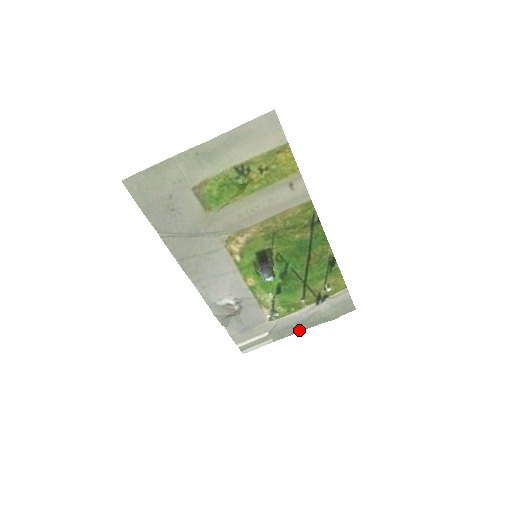
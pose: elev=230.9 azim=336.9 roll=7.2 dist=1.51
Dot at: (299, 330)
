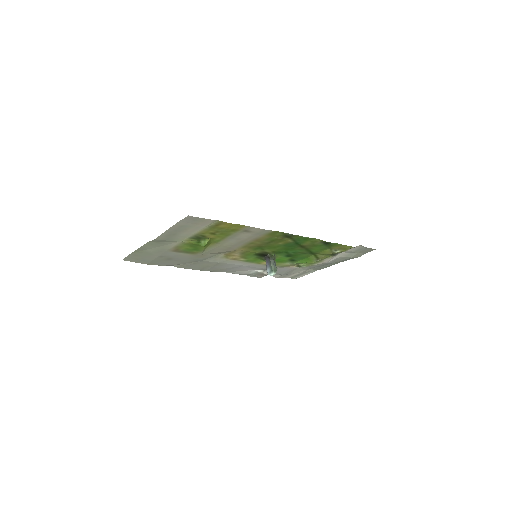
Dot at: occluded
